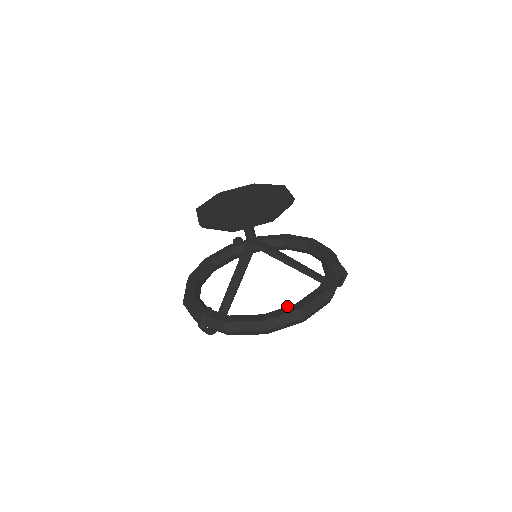
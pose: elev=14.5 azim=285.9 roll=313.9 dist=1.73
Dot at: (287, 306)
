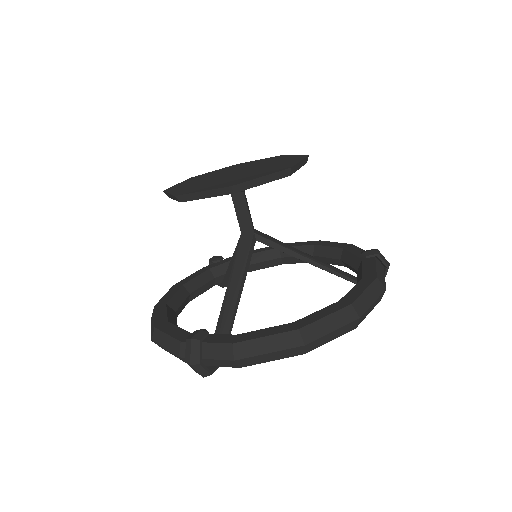
Dot at: (327, 306)
